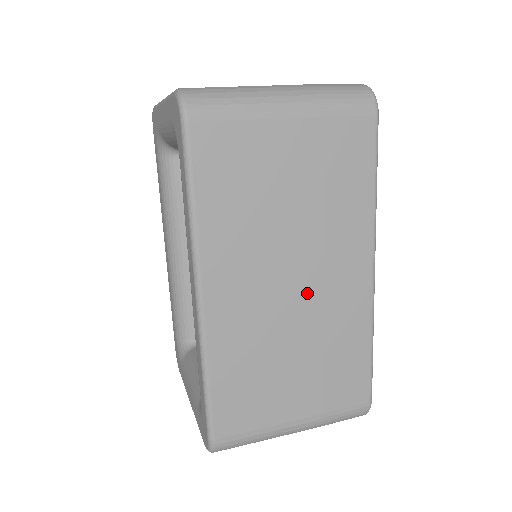
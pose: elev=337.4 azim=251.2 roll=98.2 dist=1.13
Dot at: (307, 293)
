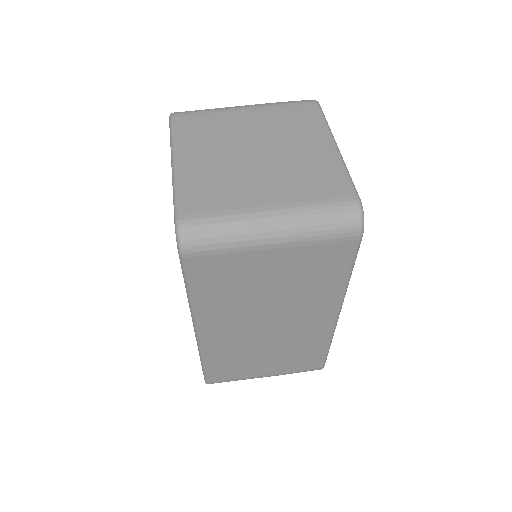
Dot at: (280, 329)
